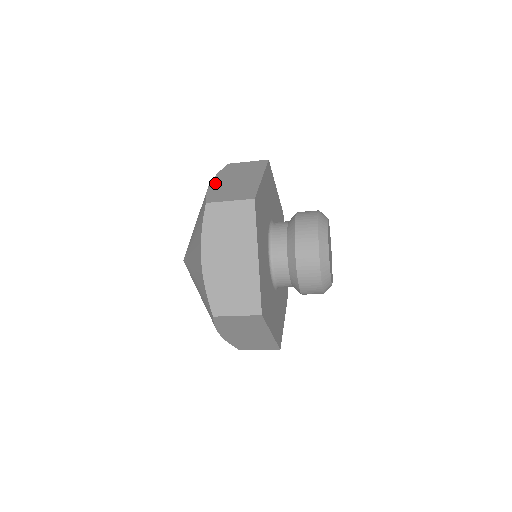
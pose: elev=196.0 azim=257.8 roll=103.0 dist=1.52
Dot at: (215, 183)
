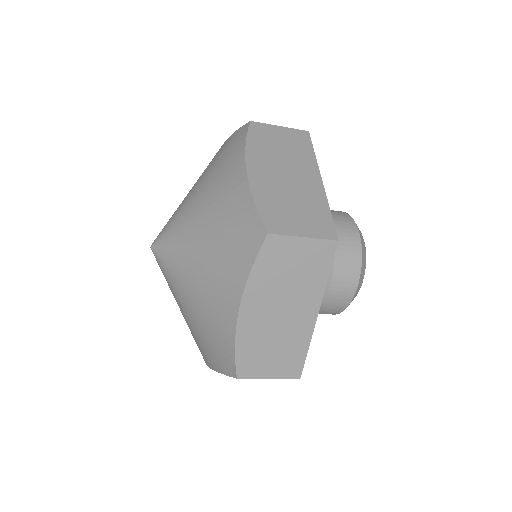
Dot at: (256, 175)
